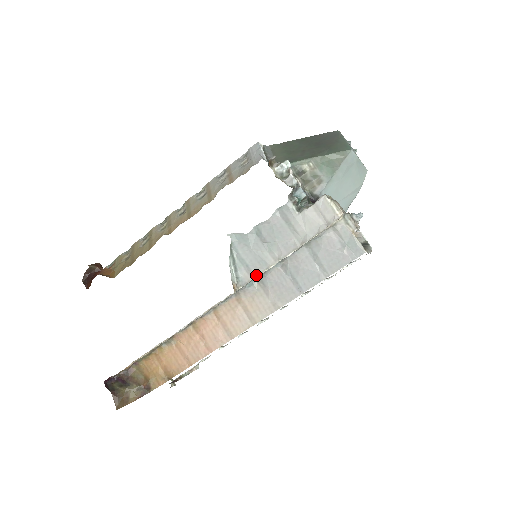
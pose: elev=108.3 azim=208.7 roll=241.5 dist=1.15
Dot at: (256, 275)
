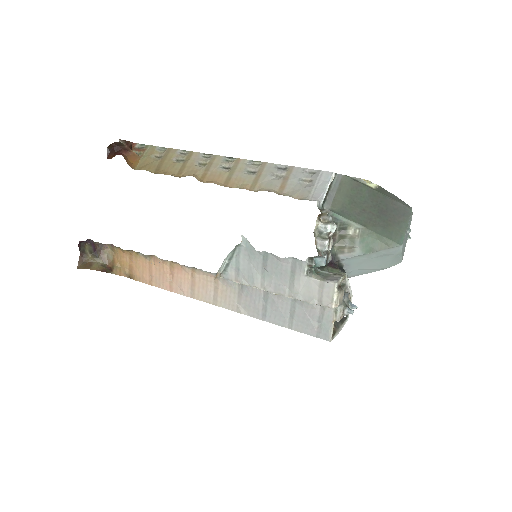
Dot at: (240, 282)
